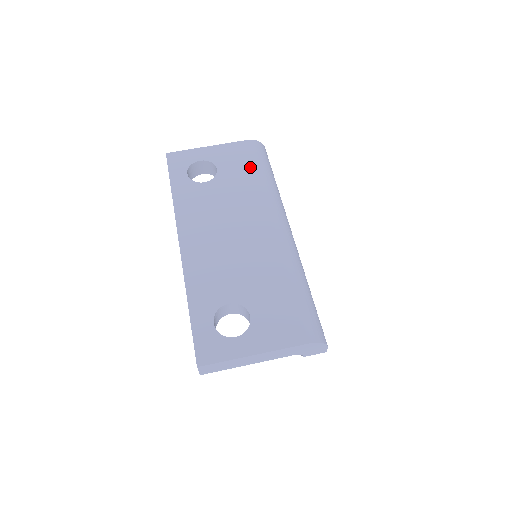
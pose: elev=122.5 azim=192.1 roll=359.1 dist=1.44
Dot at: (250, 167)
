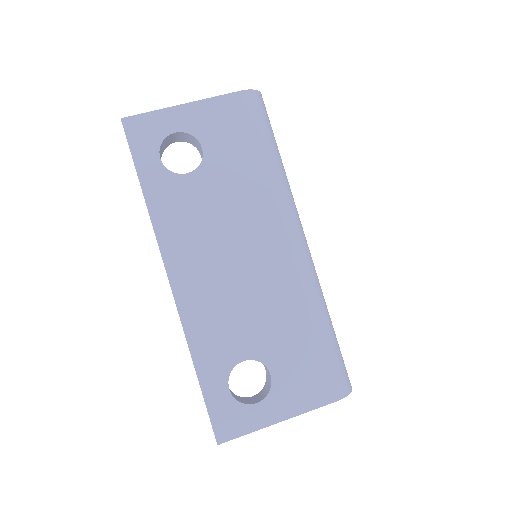
Dot at: (249, 143)
